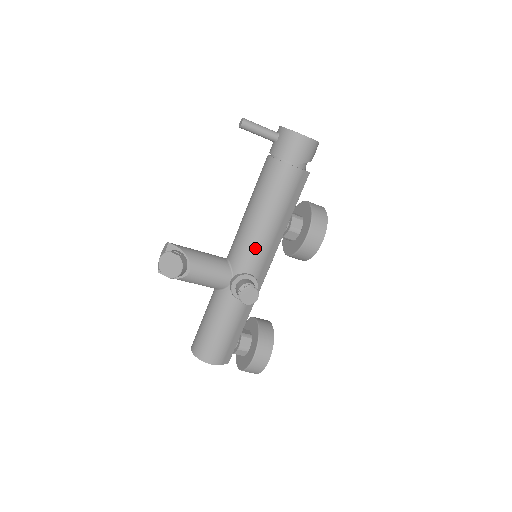
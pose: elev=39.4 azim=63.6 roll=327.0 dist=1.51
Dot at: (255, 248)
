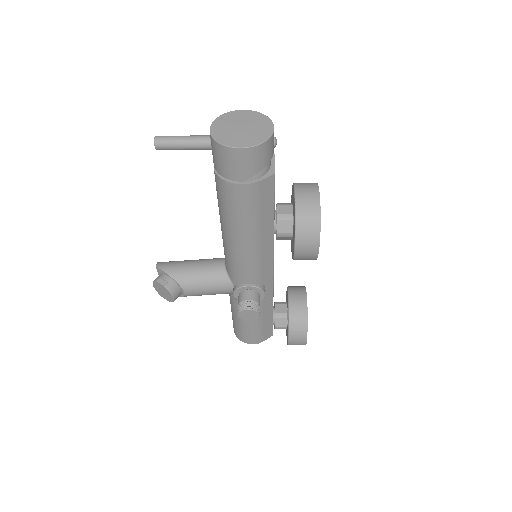
Dot at: (241, 264)
